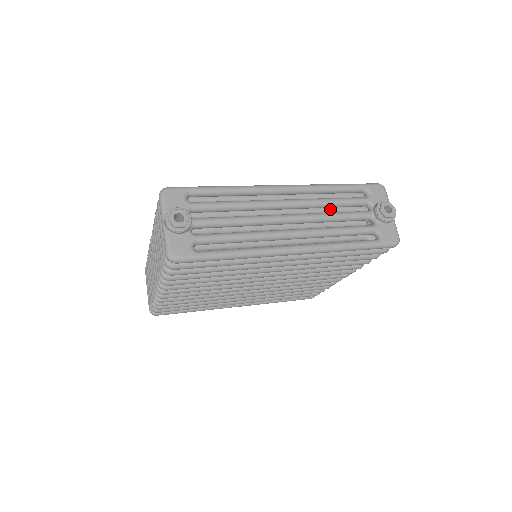
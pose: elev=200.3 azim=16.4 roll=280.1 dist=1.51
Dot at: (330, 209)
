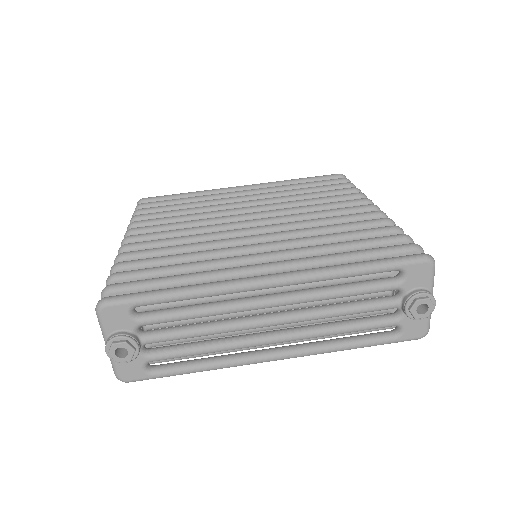
Dot at: (343, 282)
